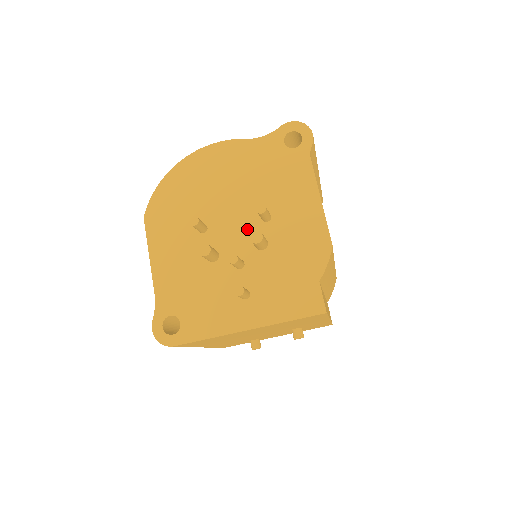
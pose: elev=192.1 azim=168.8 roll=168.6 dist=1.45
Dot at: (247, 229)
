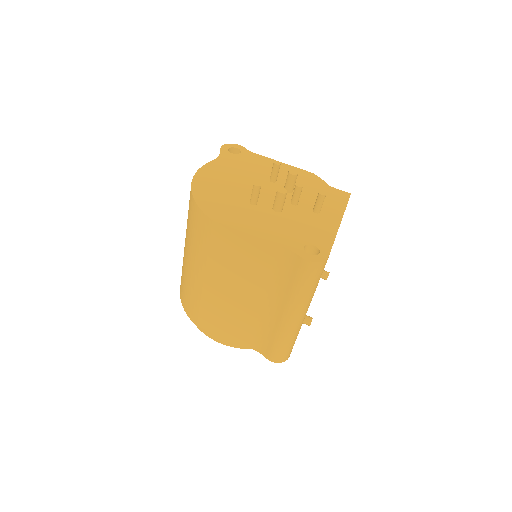
Dot at: (273, 189)
